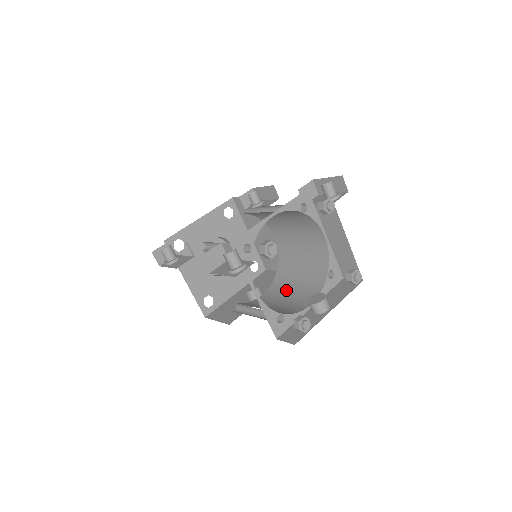
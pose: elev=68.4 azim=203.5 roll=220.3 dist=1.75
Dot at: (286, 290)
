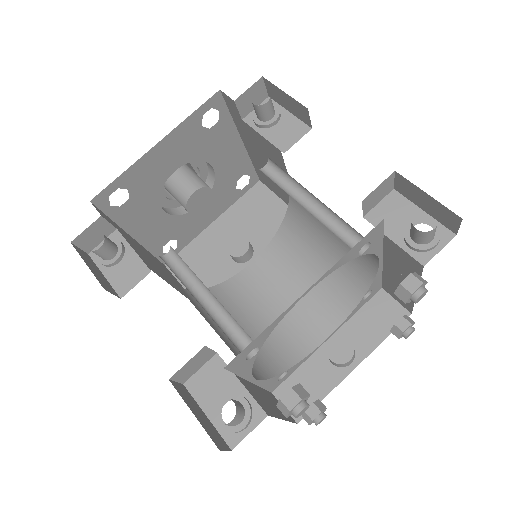
Dot at: (291, 276)
